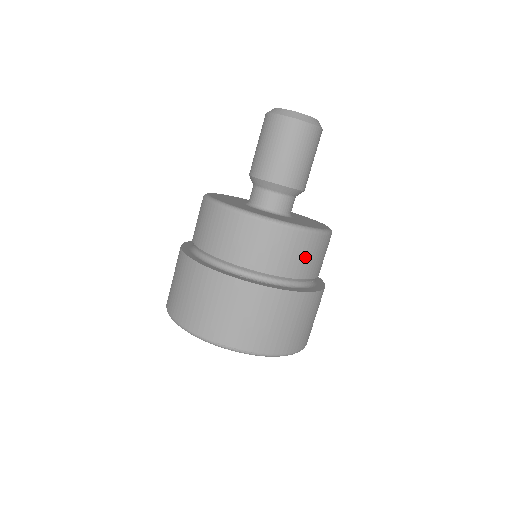
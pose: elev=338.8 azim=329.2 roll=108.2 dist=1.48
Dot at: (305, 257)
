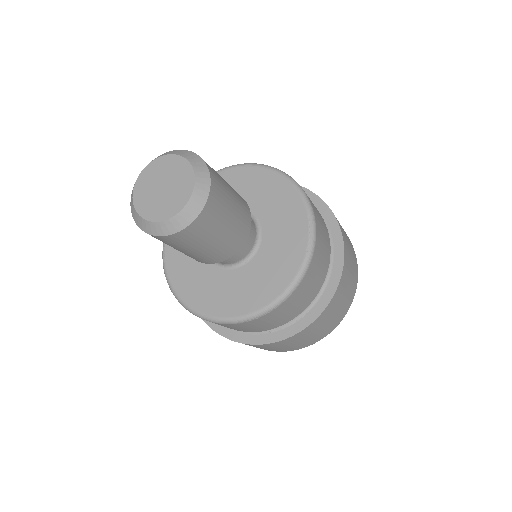
Dot at: (312, 285)
